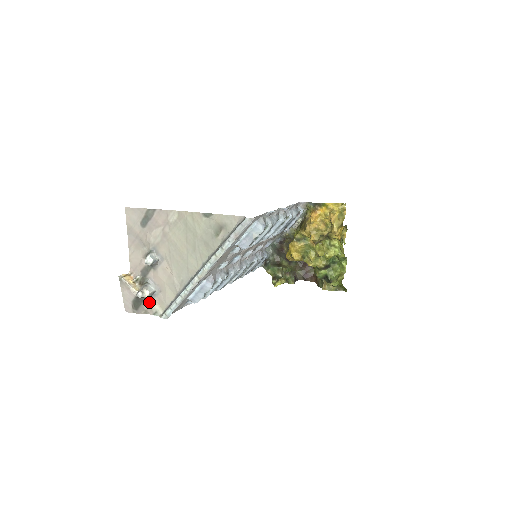
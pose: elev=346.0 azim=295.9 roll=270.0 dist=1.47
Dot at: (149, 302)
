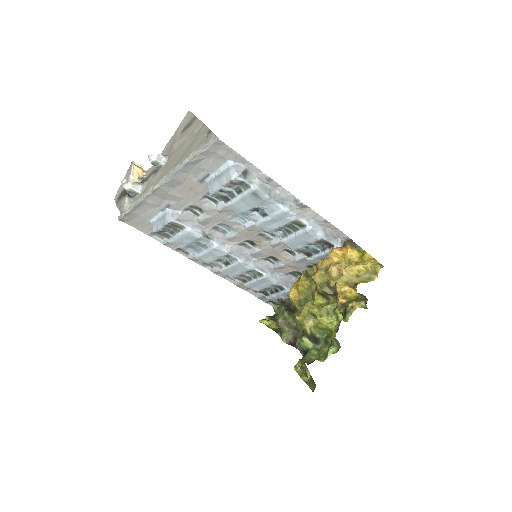
Dot at: (128, 200)
